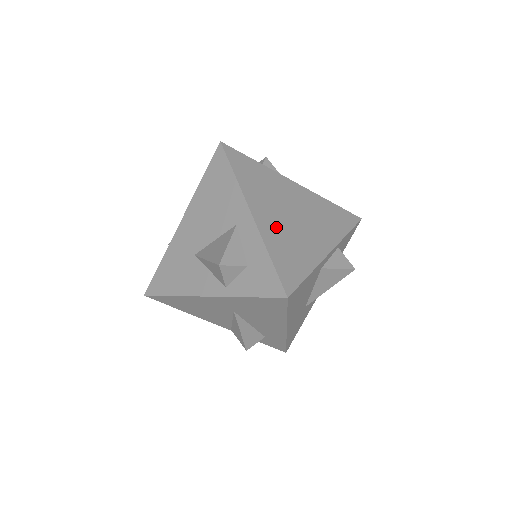
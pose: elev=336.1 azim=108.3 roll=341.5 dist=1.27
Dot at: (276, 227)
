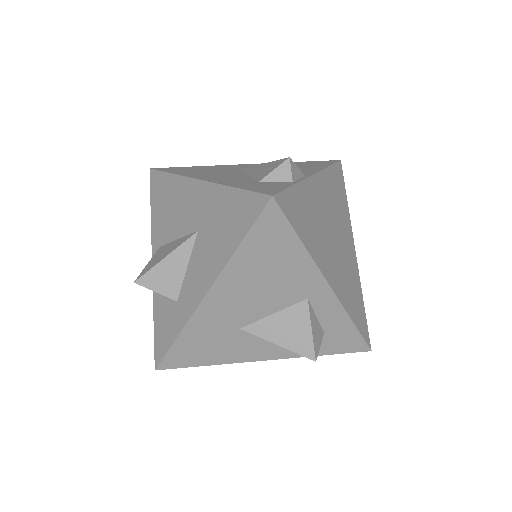
Dot at: (340, 277)
